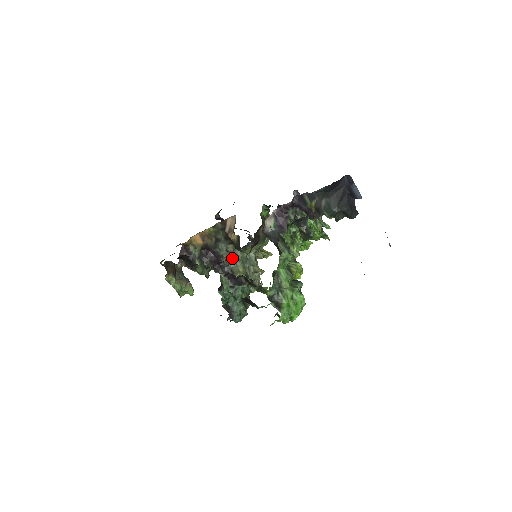
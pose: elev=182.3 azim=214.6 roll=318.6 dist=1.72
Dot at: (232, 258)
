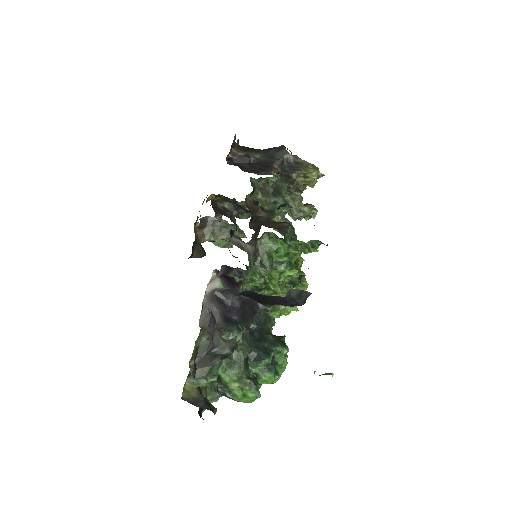
Dot at: occluded
